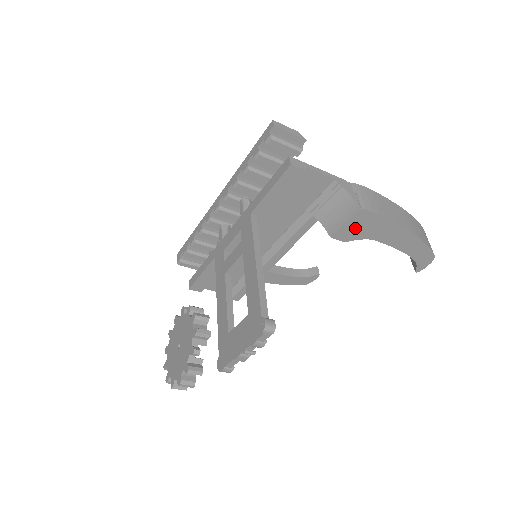
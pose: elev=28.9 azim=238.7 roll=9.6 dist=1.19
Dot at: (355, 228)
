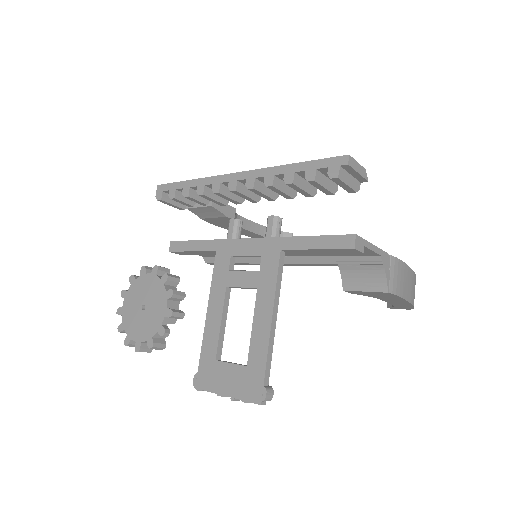
Dot at: (370, 294)
